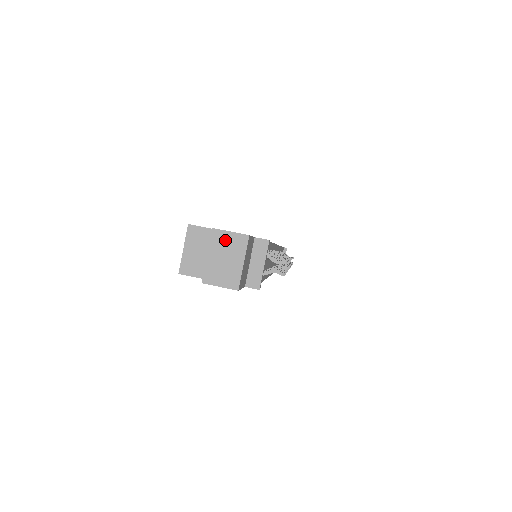
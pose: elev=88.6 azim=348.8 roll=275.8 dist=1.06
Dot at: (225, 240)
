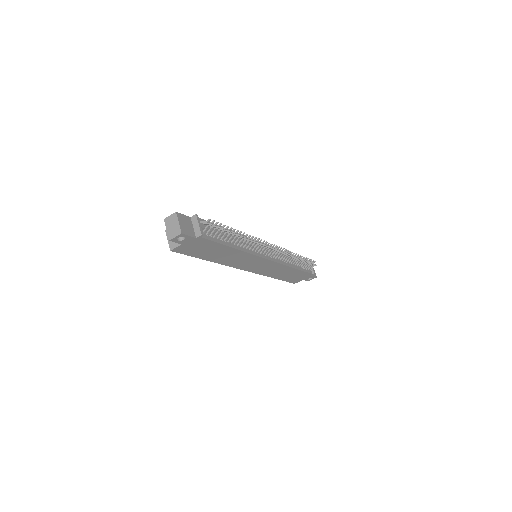
Dot at: (169, 220)
